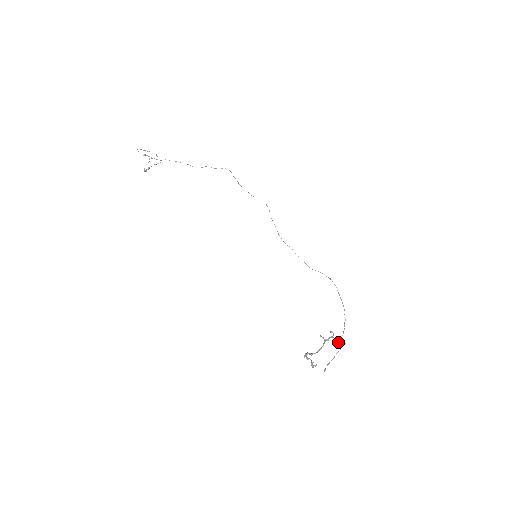
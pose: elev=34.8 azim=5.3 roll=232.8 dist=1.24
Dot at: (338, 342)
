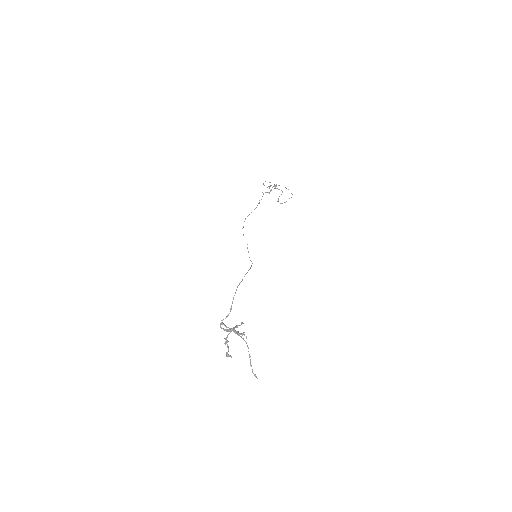
Dot at: (220, 323)
